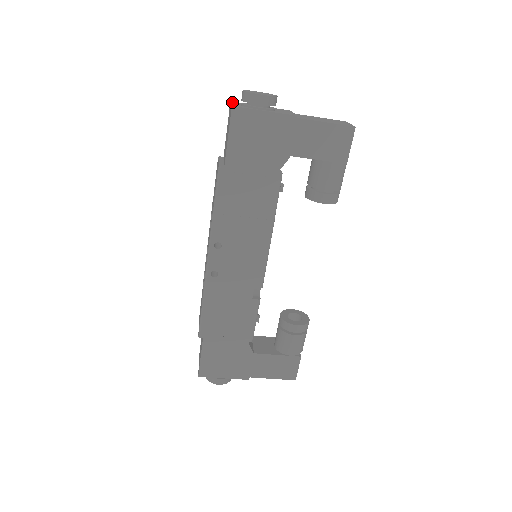
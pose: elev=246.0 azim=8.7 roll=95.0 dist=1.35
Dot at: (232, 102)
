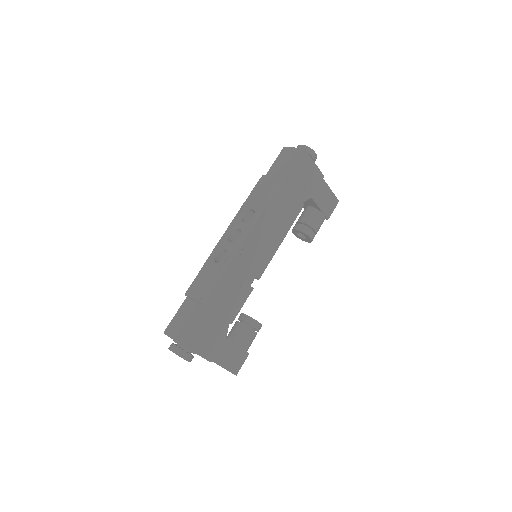
Dot at: (288, 148)
